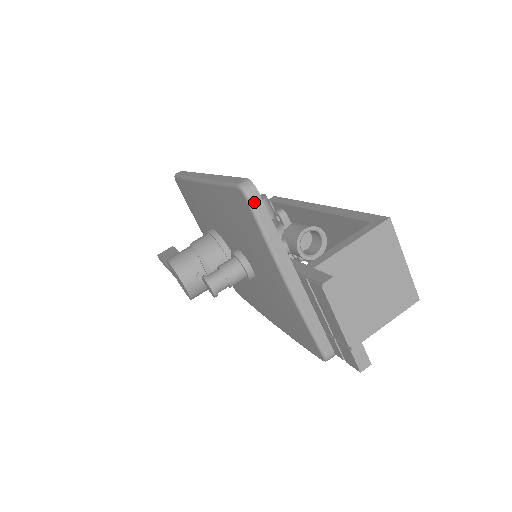
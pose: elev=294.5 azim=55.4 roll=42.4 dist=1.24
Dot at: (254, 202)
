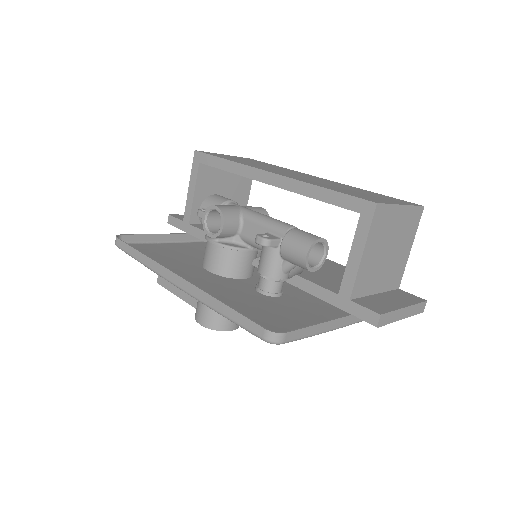
Dot at: (288, 340)
